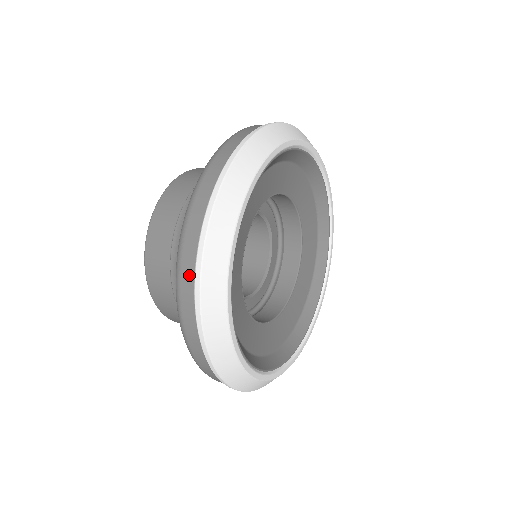
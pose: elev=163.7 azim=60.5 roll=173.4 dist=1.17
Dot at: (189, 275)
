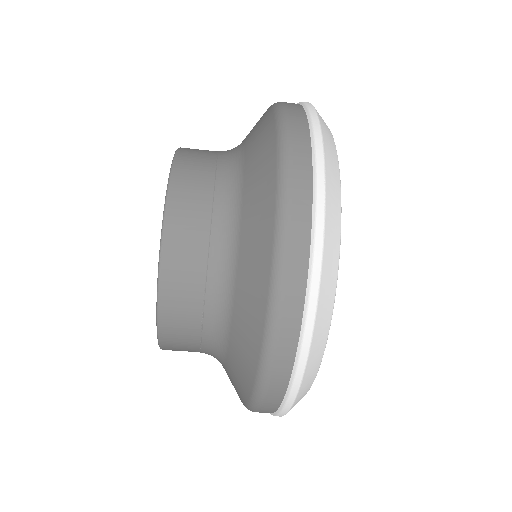
Dot at: (305, 173)
